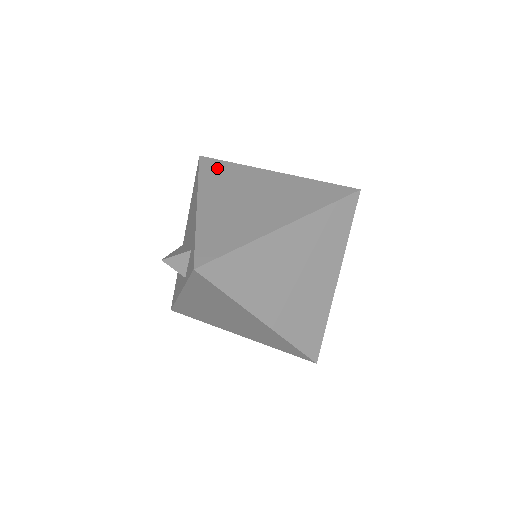
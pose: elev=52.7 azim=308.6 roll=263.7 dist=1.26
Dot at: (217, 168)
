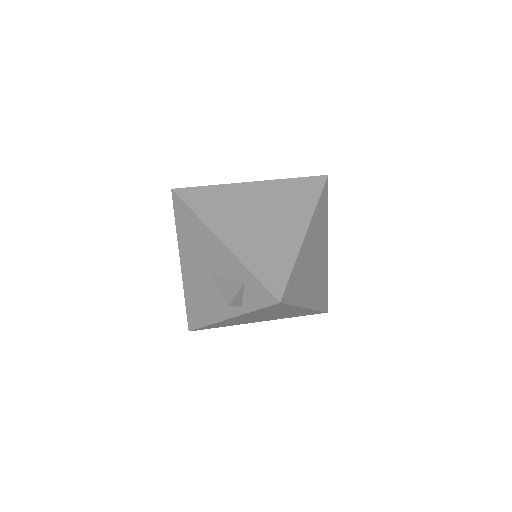
Dot at: (202, 197)
